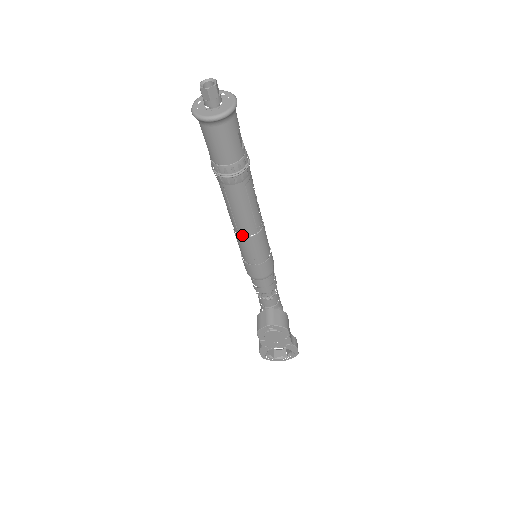
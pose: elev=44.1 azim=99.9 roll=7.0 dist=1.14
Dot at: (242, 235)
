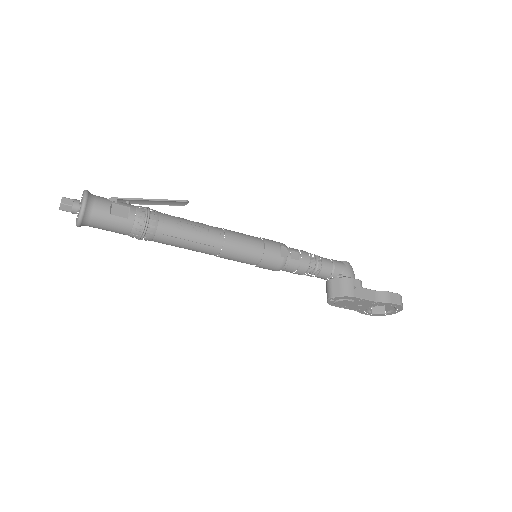
Dot at: (214, 255)
